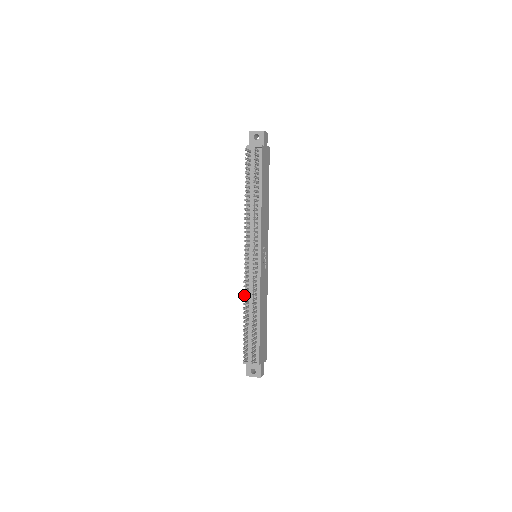
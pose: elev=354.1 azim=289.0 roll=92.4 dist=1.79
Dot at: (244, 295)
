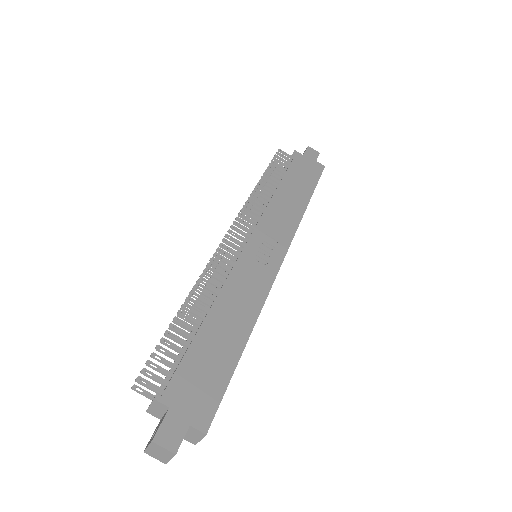
Dot at: (196, 284)
